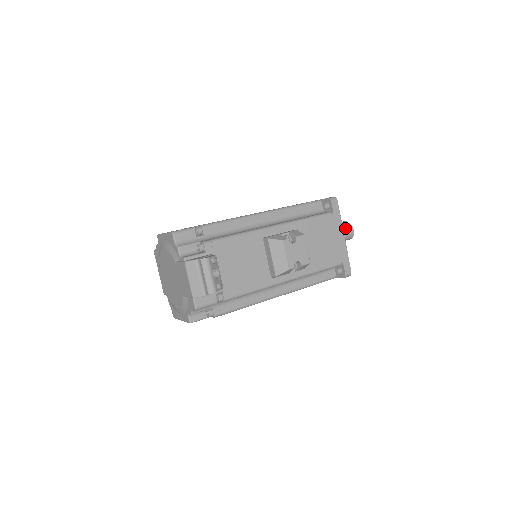
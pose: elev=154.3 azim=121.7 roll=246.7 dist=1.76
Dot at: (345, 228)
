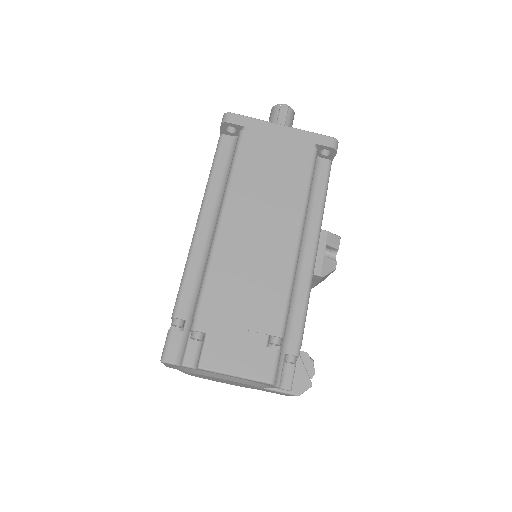
Dot at: (292, 122)
